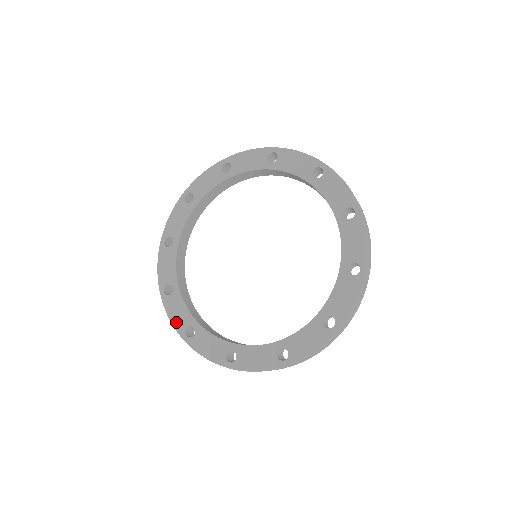
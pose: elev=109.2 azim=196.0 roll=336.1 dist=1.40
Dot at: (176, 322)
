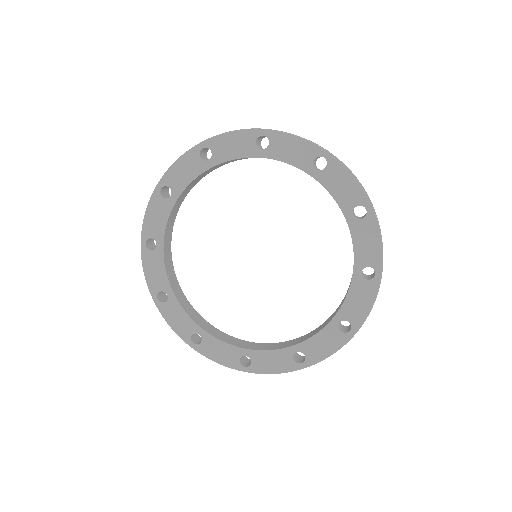
Dot at: (282, 368)
